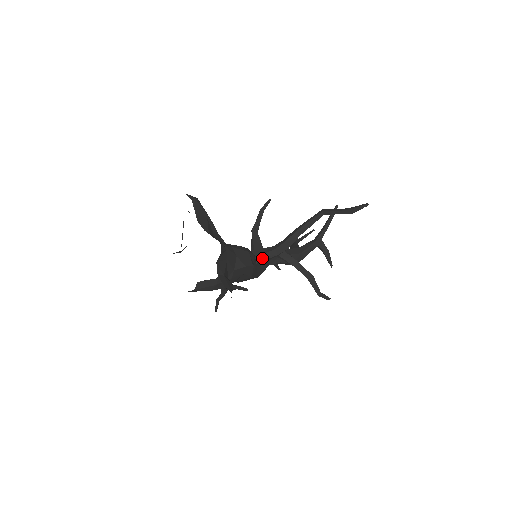
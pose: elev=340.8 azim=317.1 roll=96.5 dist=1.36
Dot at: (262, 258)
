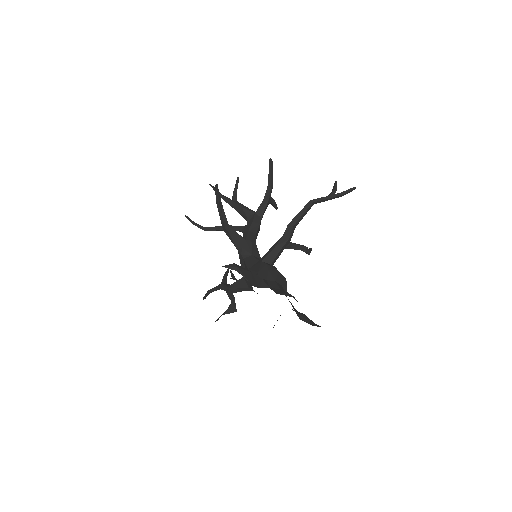
Dot at: (274, 261)
